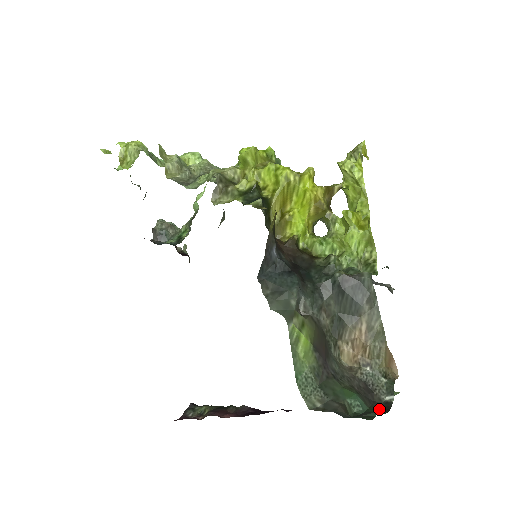
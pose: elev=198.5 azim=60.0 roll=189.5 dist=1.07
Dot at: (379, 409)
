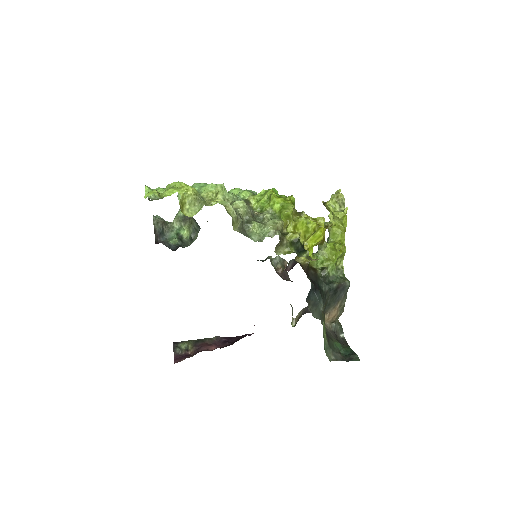
Dot at: (345, 345)
